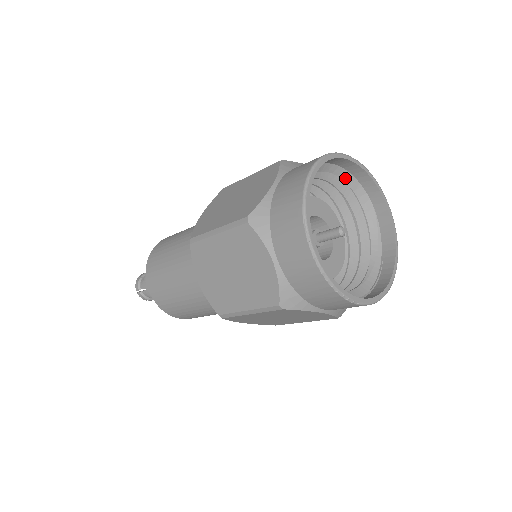
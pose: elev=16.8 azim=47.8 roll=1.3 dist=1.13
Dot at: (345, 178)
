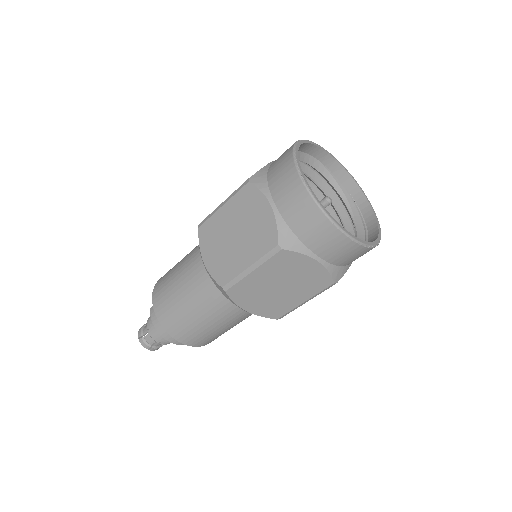
Dot at: occluded
